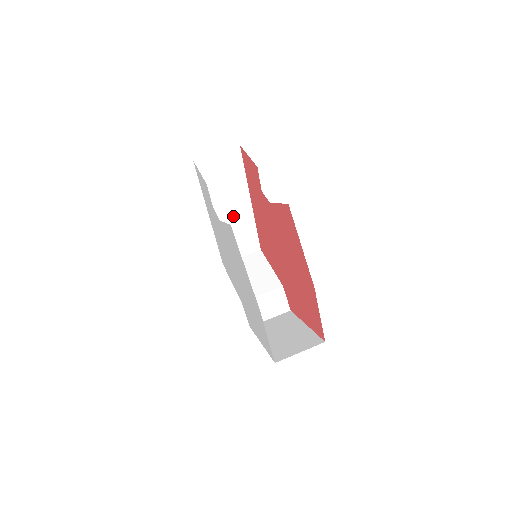
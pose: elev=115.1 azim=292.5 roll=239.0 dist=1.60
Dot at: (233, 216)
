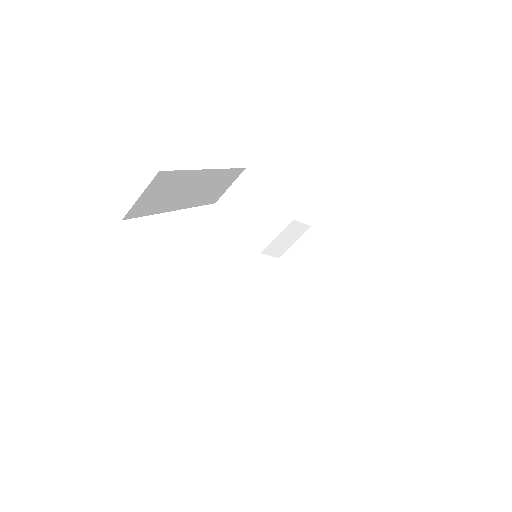
Dot at: (199, 188)
